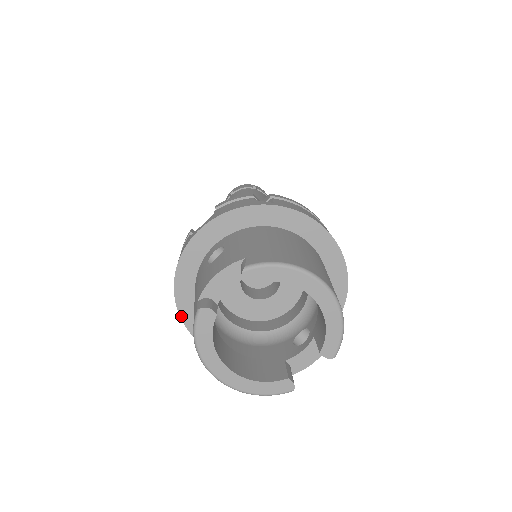
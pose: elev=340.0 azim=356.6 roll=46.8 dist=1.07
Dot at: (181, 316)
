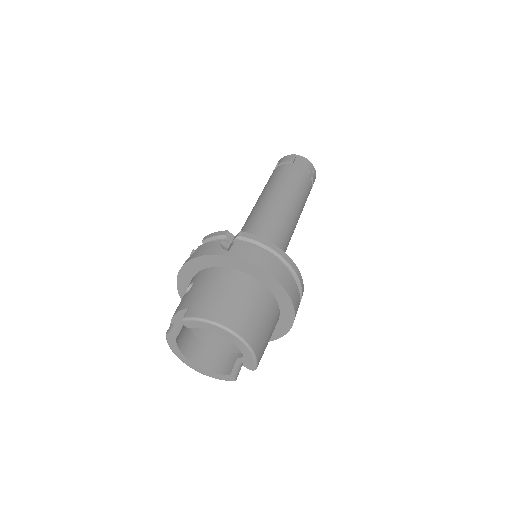
Dot at: occluded
